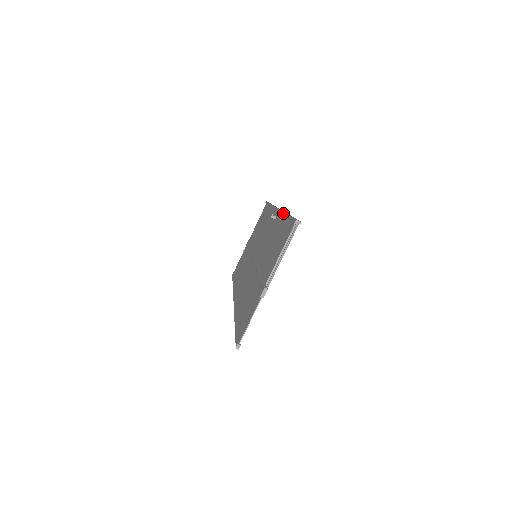
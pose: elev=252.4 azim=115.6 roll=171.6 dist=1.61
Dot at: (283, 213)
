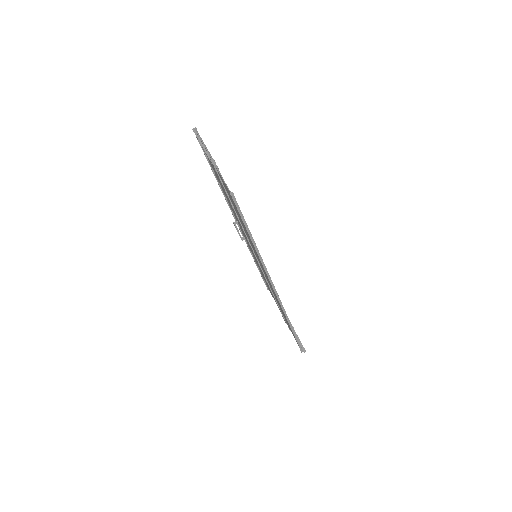
Dot at: occluded
